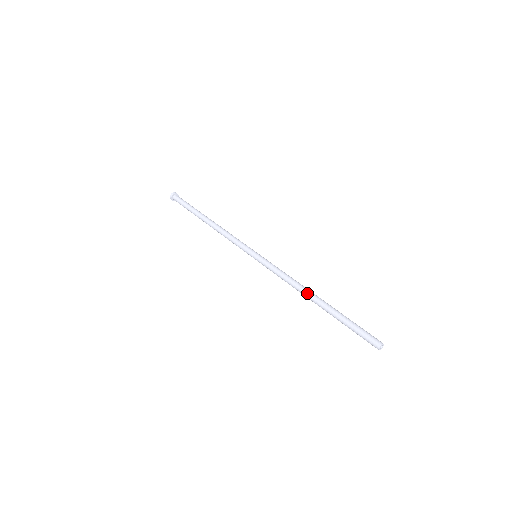
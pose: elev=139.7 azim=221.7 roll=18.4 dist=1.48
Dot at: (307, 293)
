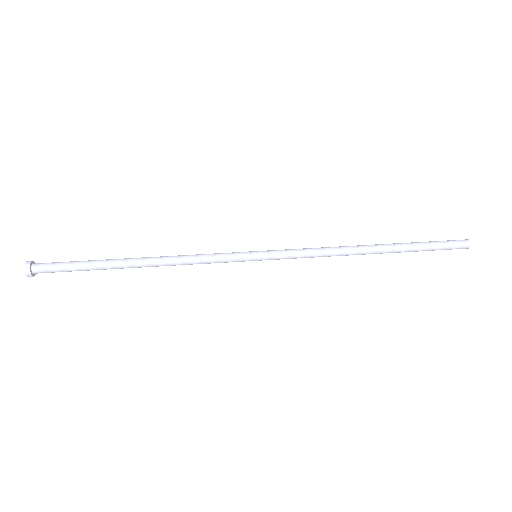
Dot at: (361, 251)
